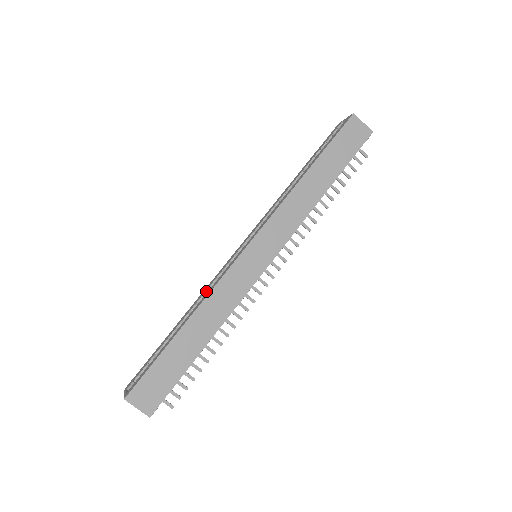
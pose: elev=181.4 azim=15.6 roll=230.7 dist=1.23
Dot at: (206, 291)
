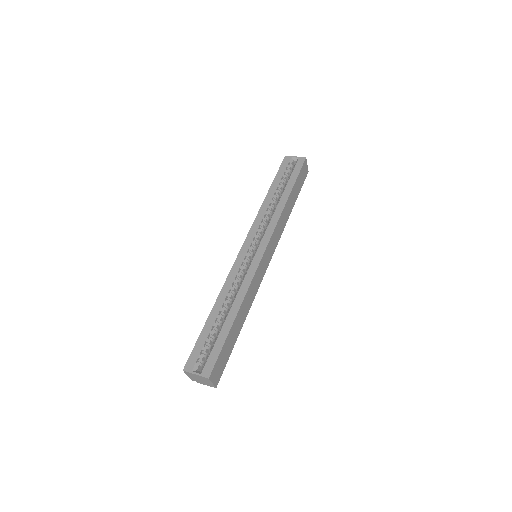
Dot at: (232, 284)
